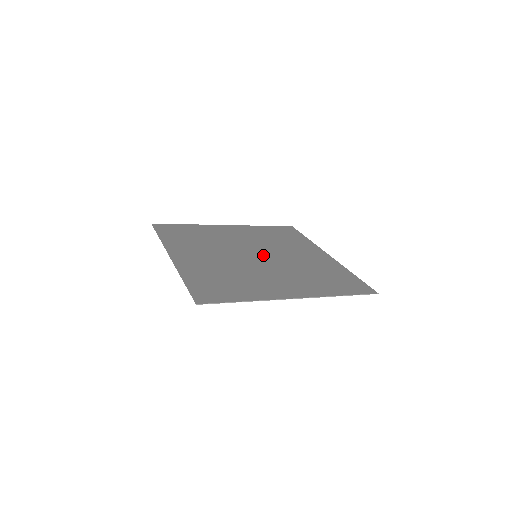
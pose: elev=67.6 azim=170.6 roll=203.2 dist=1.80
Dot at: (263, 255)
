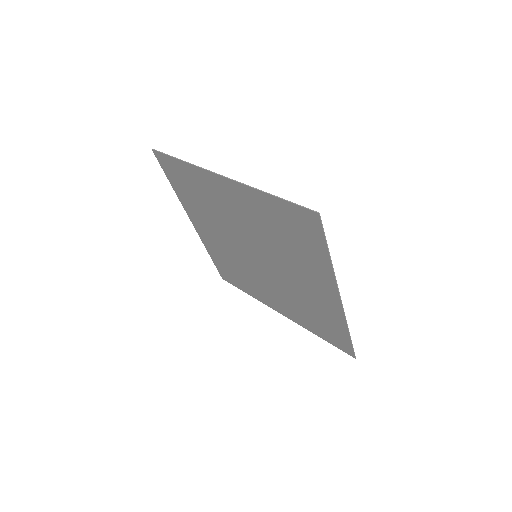
Dot at: (259, 261)
